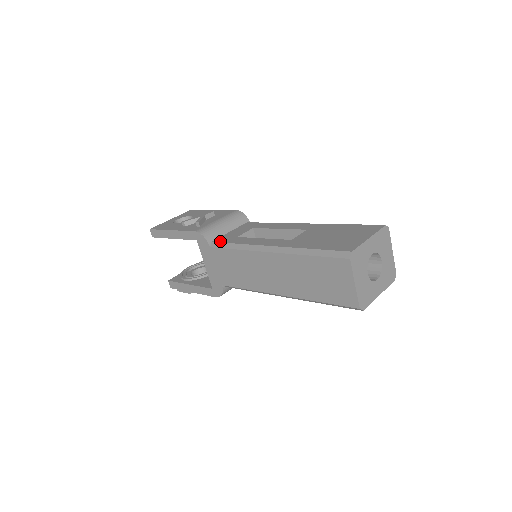
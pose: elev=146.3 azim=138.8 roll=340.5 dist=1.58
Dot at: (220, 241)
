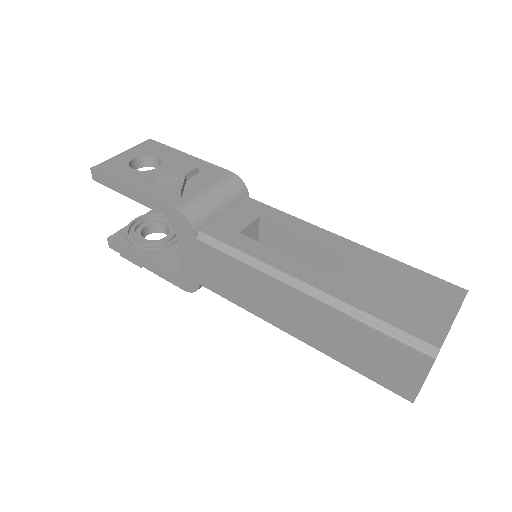
Dot at: (214, 235)
